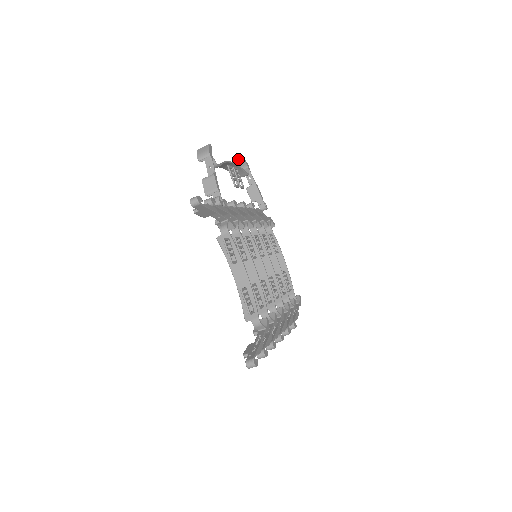
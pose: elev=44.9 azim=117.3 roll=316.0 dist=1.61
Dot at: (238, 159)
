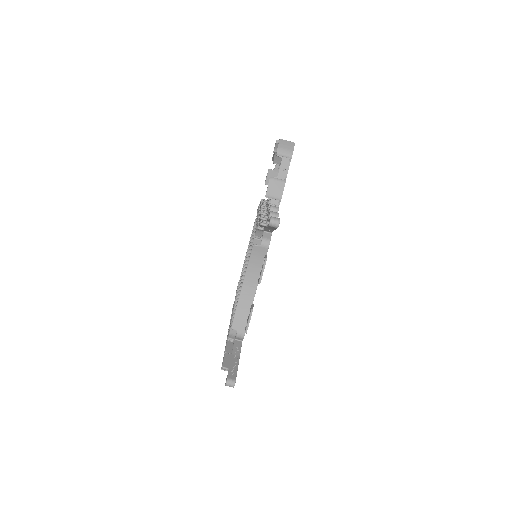
Dot at: occluded
